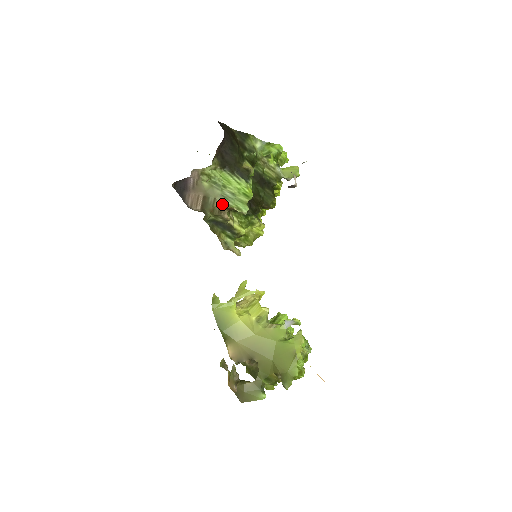
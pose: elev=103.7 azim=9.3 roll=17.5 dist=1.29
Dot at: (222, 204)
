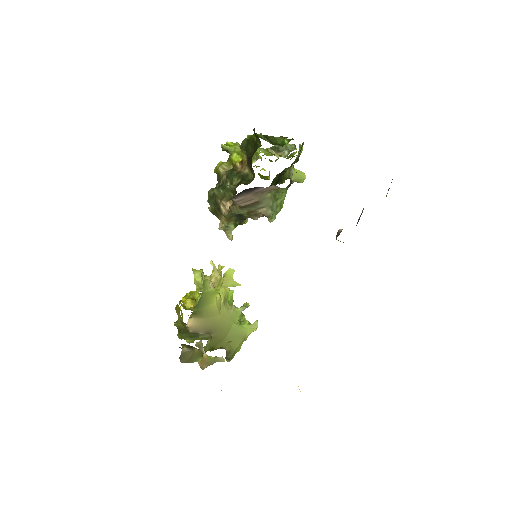
Dot at: (267, 214)
